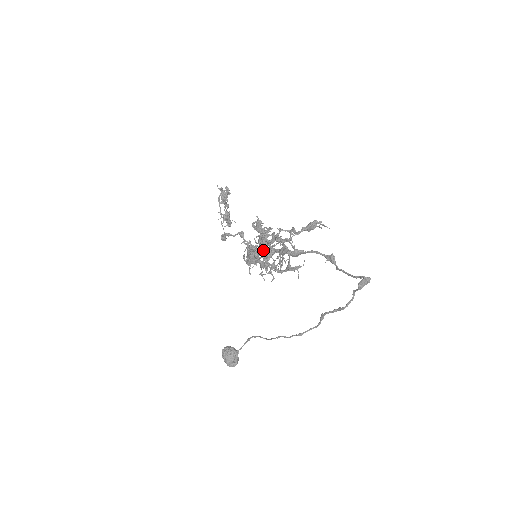
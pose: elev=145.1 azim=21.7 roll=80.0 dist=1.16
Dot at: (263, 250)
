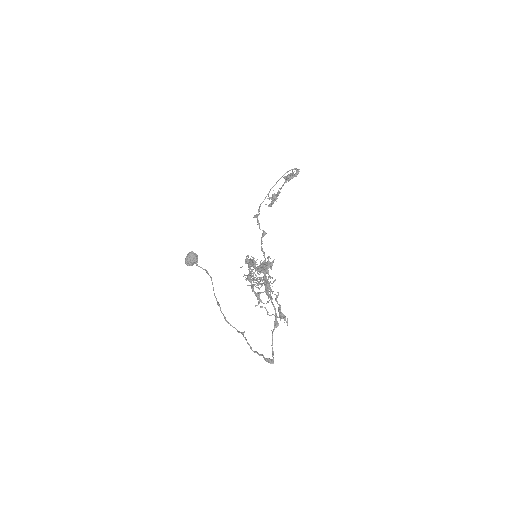
Dot at: (264, 255)
